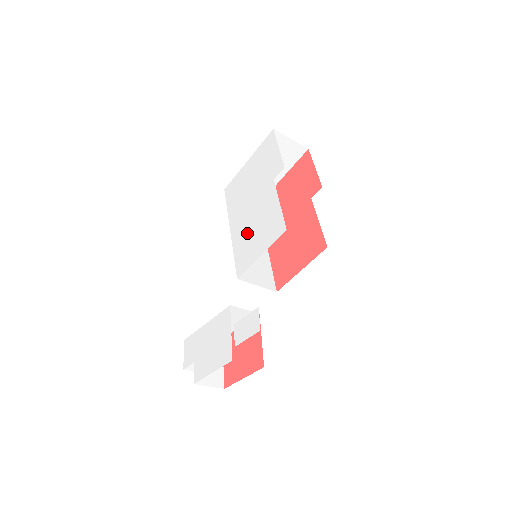
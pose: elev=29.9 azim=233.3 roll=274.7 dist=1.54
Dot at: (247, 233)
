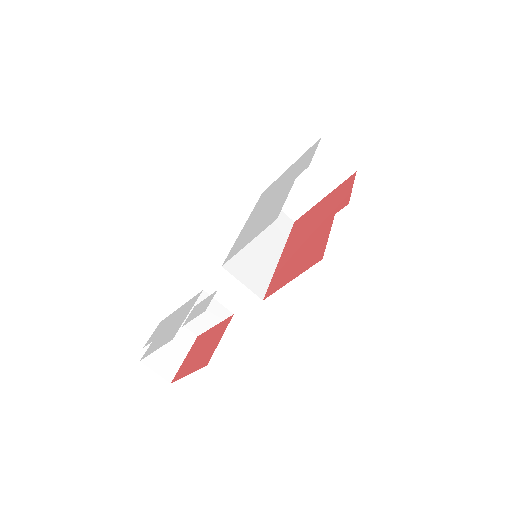
Dot at: (252, 226)
